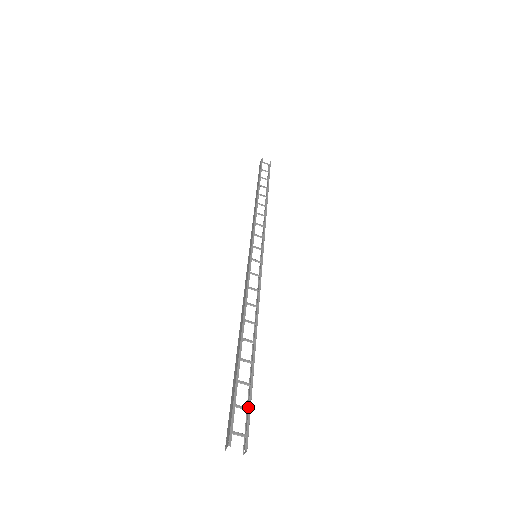
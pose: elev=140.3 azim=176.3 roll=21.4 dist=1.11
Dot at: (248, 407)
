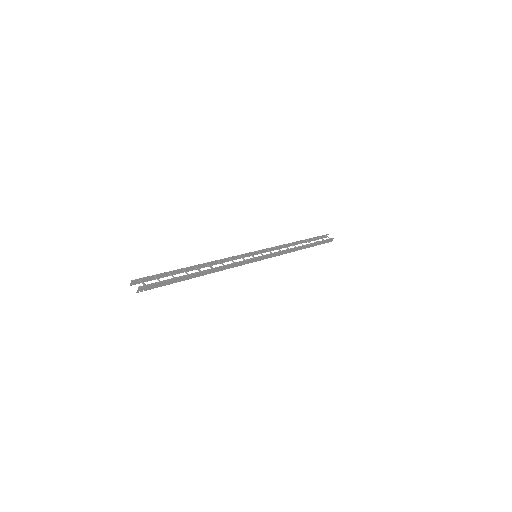
Dot at: (161, 281)
